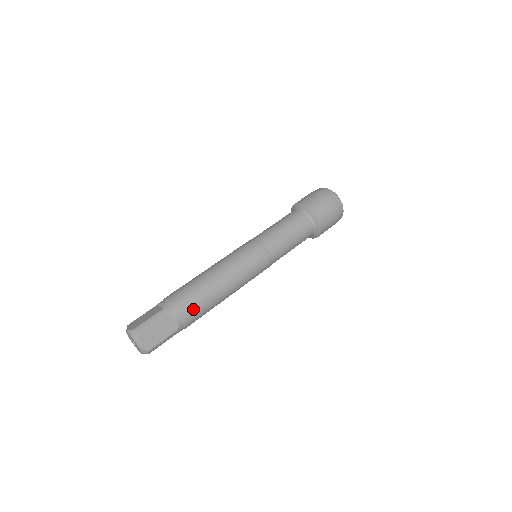
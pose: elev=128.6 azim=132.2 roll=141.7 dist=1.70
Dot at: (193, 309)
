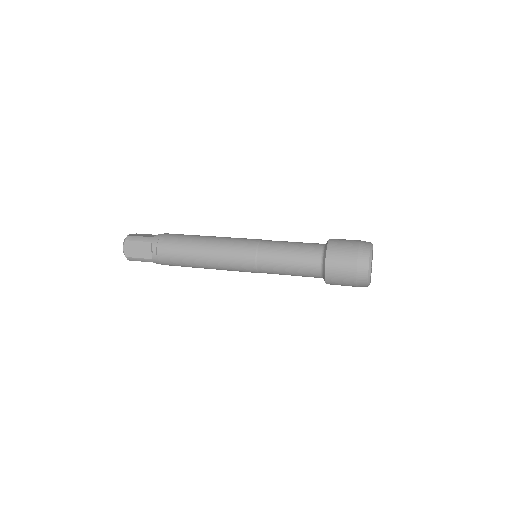
Dot at: (176, 234)
